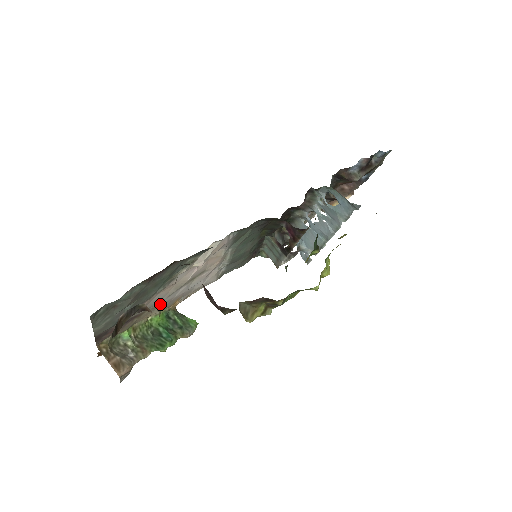
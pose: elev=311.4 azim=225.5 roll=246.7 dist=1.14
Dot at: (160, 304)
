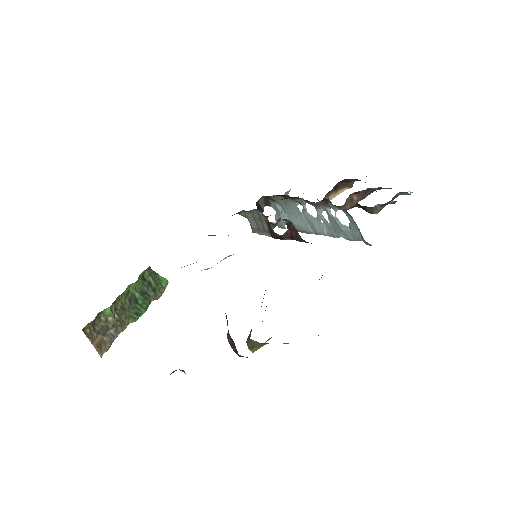
Dot at: occluded
